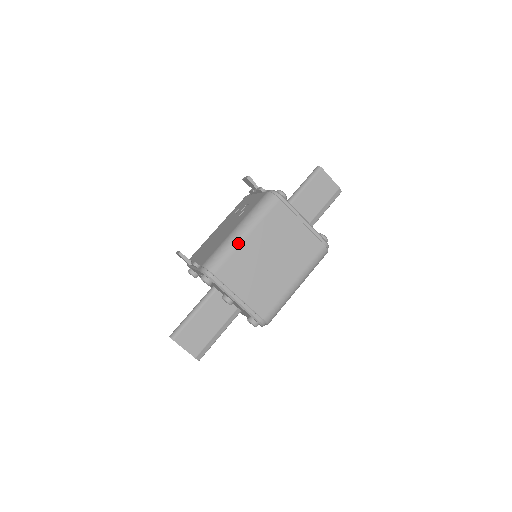
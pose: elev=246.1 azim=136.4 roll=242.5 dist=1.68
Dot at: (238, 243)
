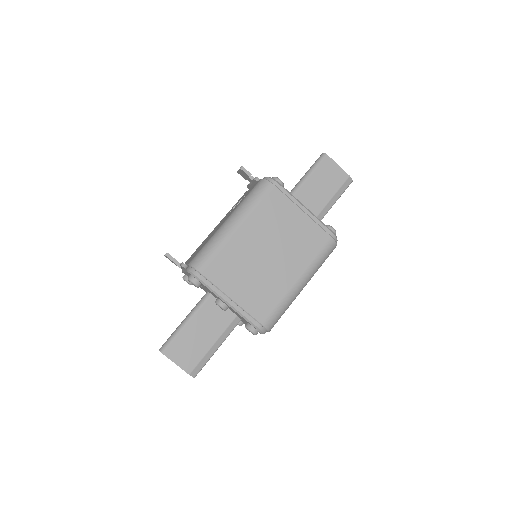
Dot at: (227, 236)
